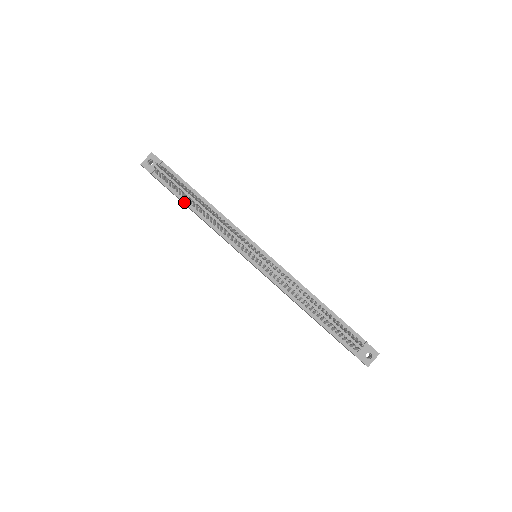
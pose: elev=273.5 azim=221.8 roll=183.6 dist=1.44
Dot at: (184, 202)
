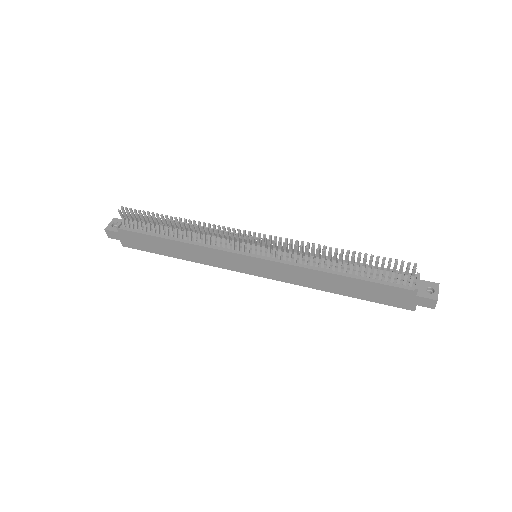
Dot at: (161, 237)
